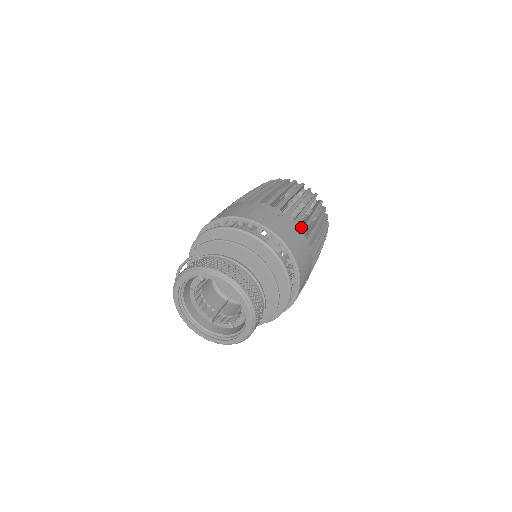
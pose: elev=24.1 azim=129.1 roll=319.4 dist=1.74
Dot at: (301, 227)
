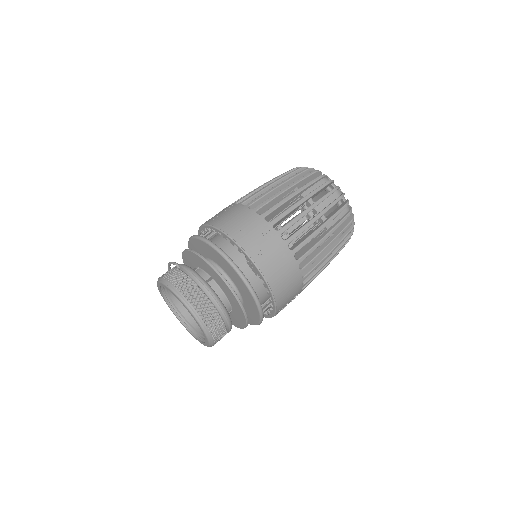
Dot at: (296, 245)
